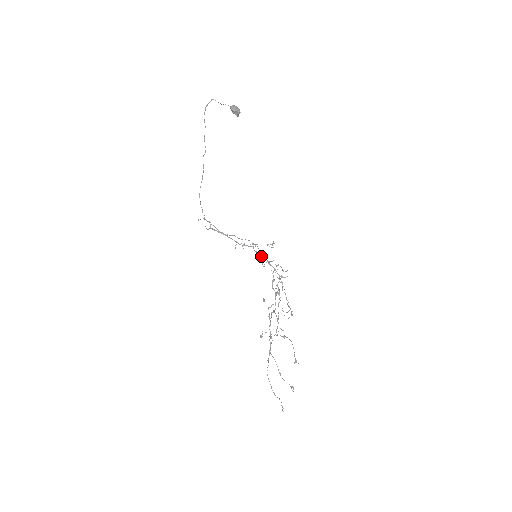
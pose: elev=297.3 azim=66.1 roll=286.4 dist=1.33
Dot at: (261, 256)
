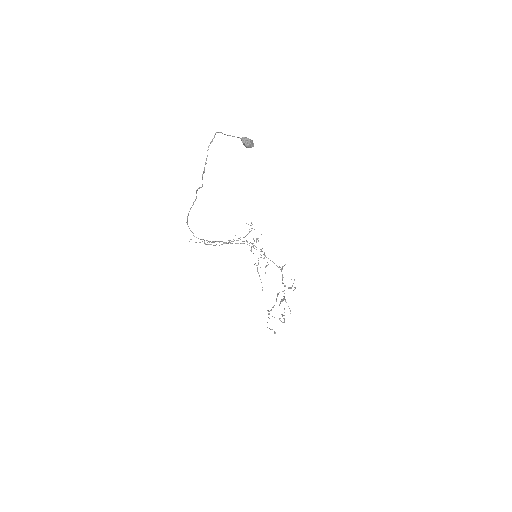
Dot at: occluded
